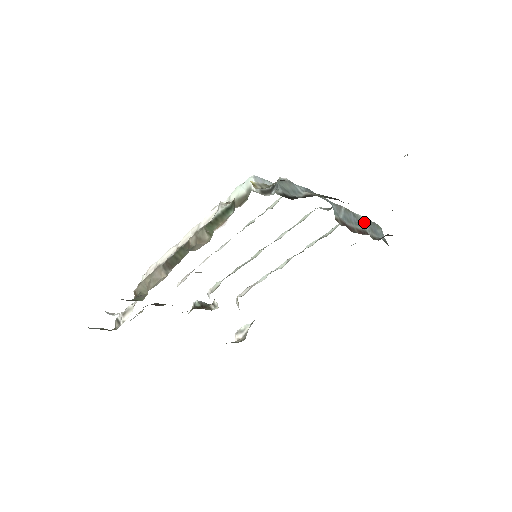
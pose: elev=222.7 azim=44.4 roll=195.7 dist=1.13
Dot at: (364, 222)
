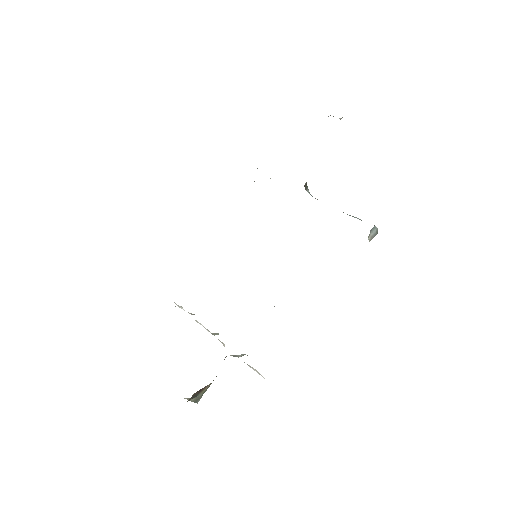
Dot at: occluded
